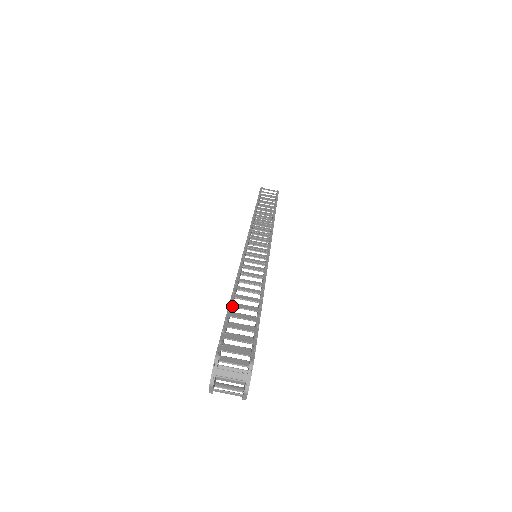
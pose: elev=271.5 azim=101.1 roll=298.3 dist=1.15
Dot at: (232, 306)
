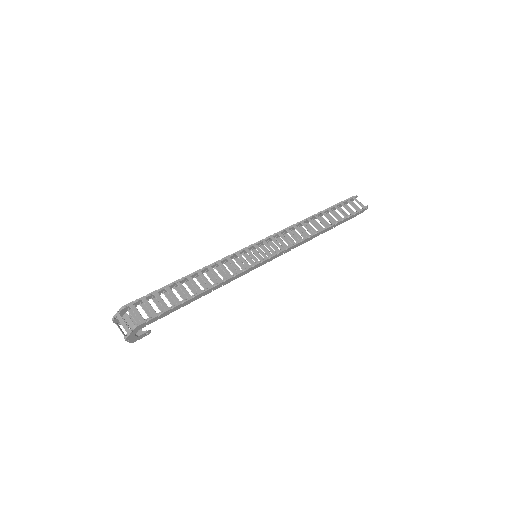
Dot at: (177, 283)
